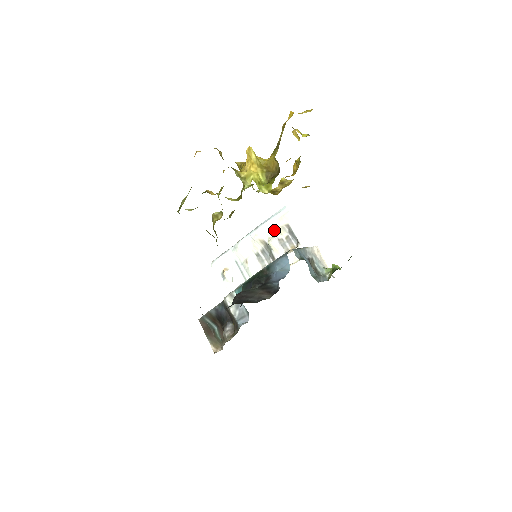
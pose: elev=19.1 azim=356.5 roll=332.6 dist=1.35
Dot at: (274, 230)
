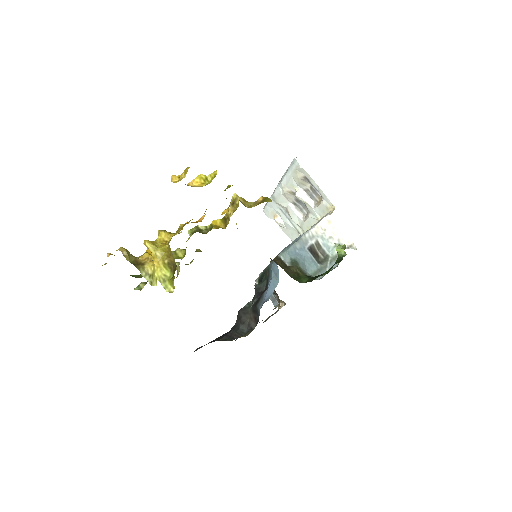
Dot at: (296, 182)
